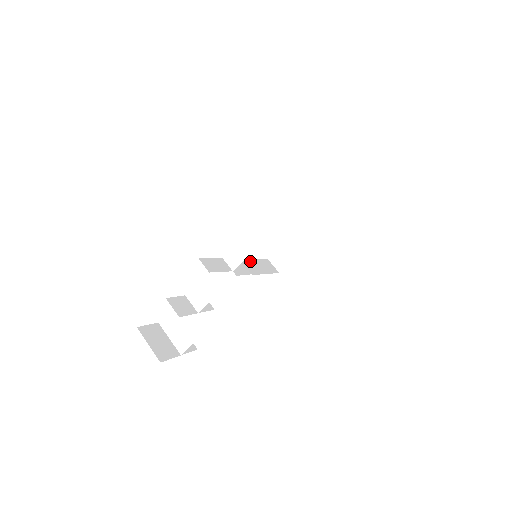
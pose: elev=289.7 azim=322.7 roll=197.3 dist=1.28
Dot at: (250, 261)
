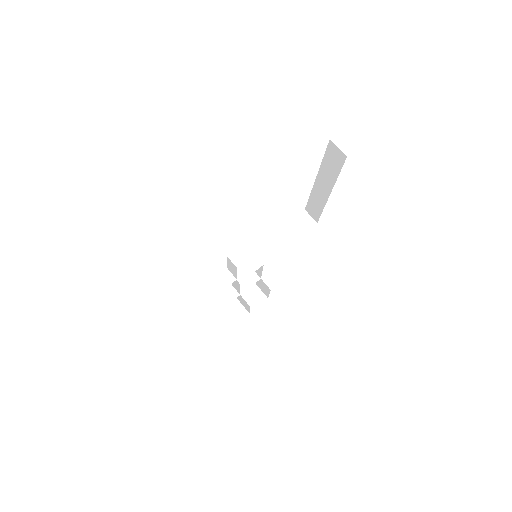
Dot at: (270, 239)
